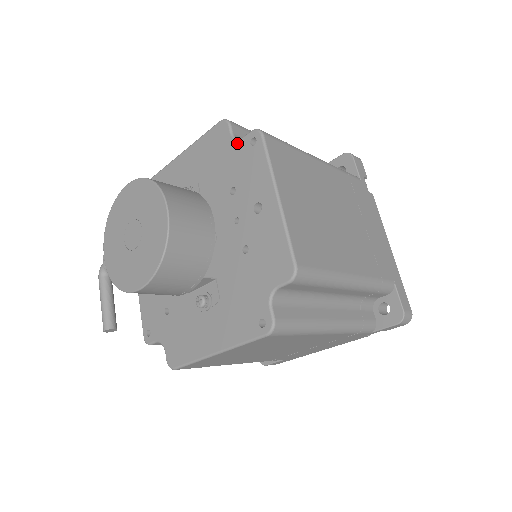
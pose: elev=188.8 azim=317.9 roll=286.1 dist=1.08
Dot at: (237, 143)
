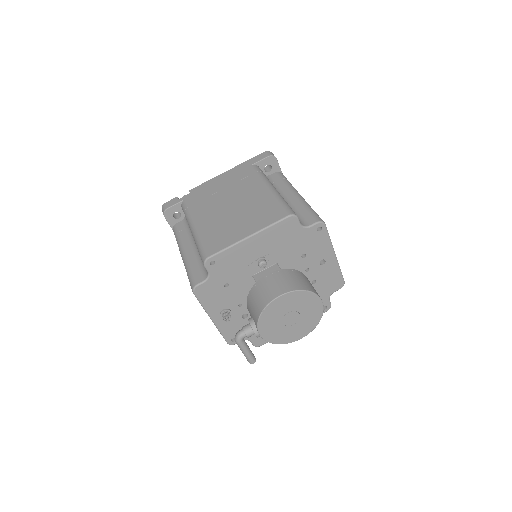
Dot at: (306, 230)
